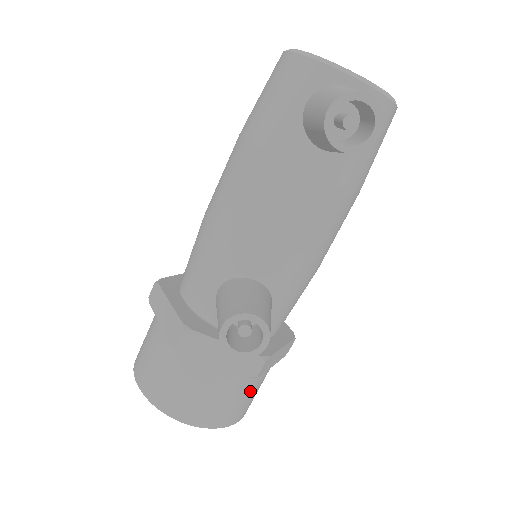
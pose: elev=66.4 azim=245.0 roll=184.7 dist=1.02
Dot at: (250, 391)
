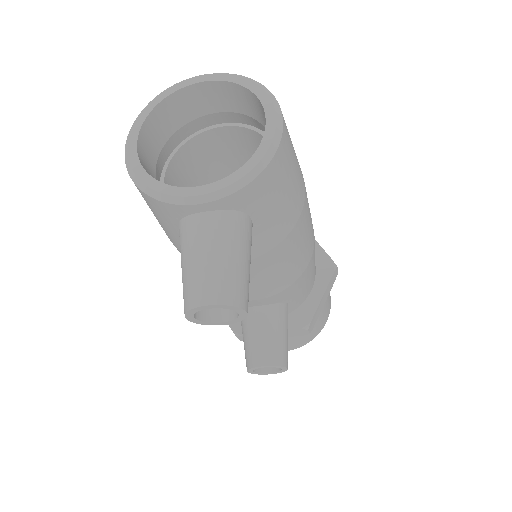
Dot at: (317, 322)
